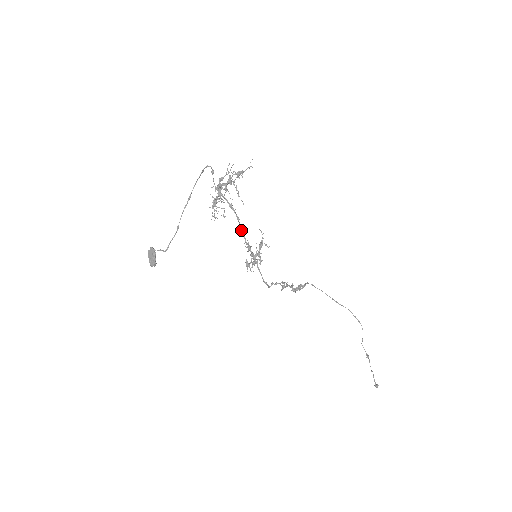
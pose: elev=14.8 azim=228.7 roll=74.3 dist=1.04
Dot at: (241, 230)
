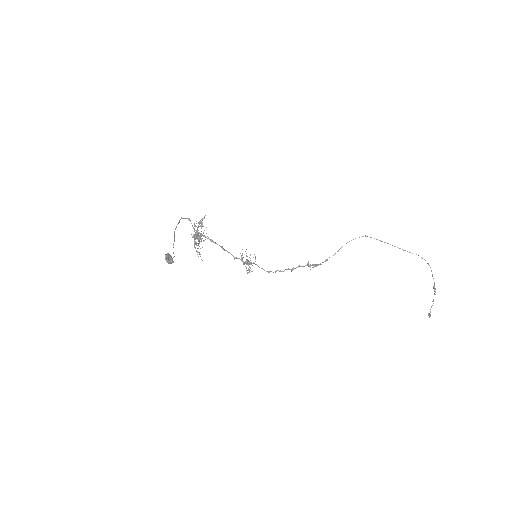
Dot at: (228, 252)
